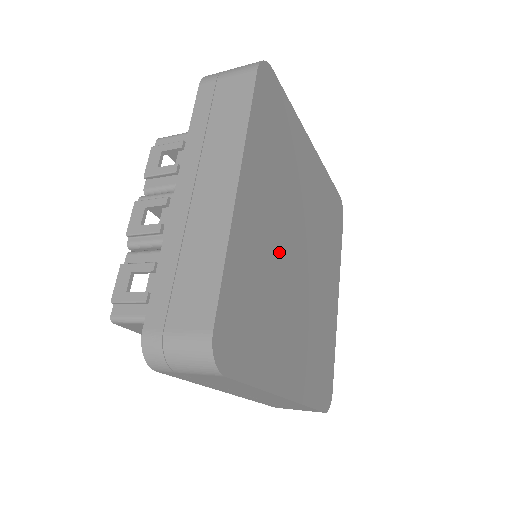
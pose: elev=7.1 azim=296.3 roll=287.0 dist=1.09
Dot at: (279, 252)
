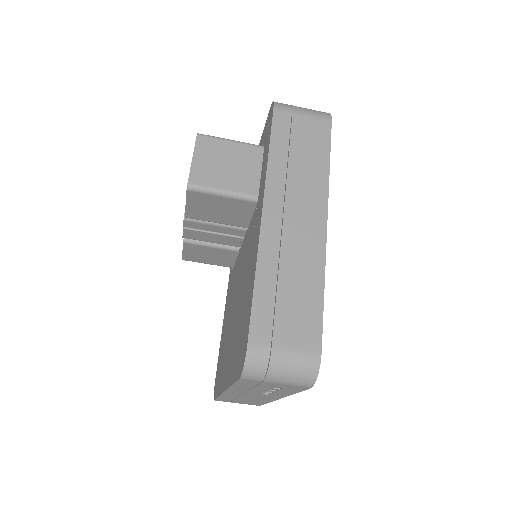
Dot at: occluded
